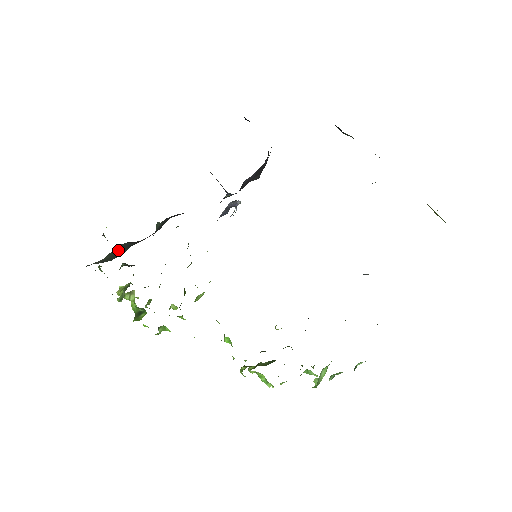
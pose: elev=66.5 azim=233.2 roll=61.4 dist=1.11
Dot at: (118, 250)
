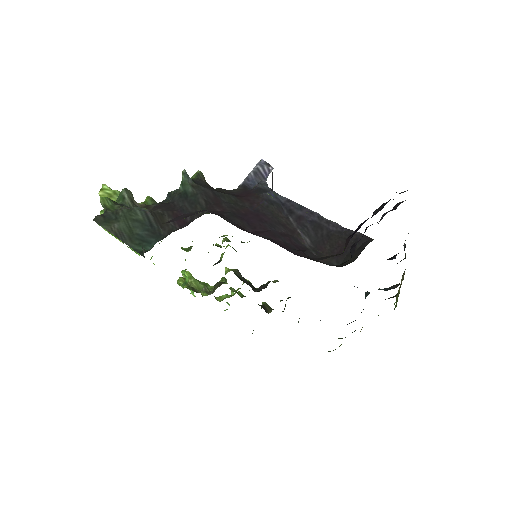
Dot at: (139, 223)
